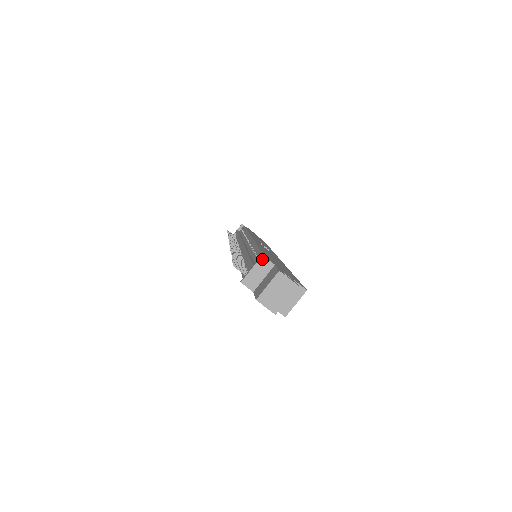
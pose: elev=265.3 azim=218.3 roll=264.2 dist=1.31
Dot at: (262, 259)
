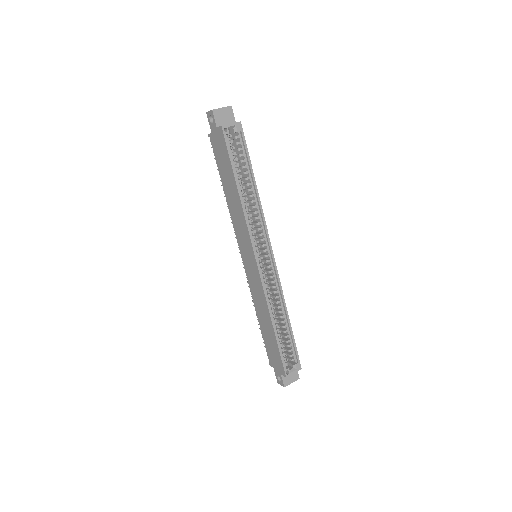
Dot at: occluded
